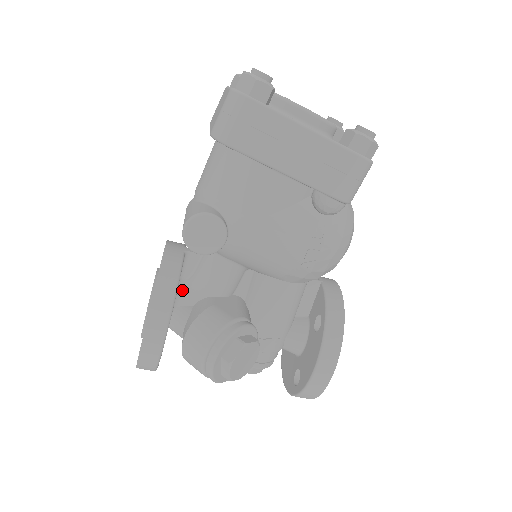
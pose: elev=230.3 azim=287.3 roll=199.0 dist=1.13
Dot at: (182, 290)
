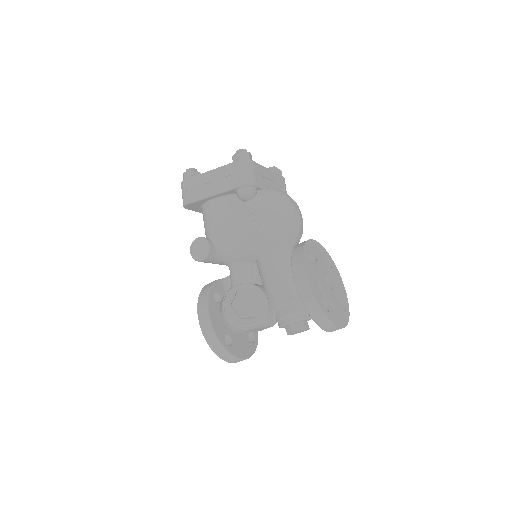
Dot at: occluded
